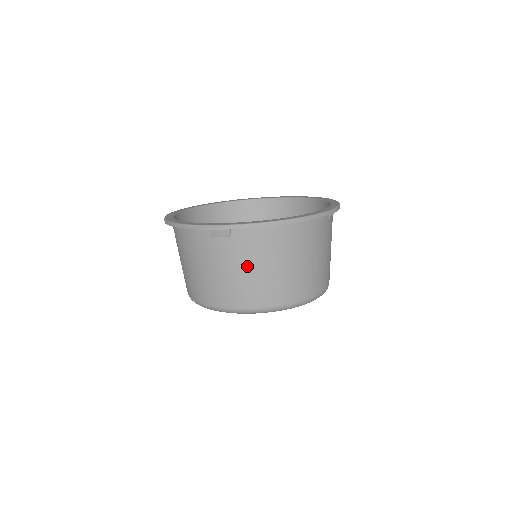
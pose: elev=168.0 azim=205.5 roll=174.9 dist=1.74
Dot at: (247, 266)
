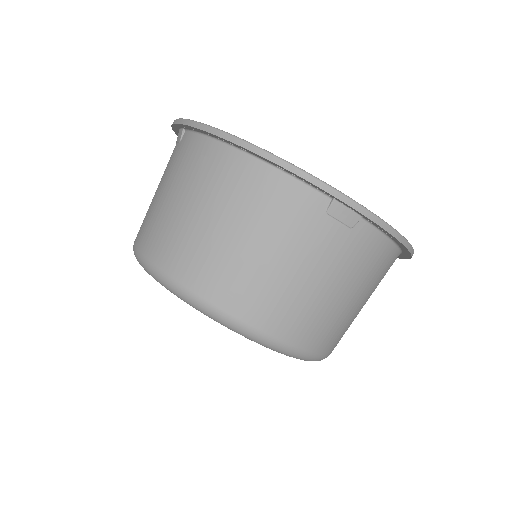
Dot at: (167, 188)
